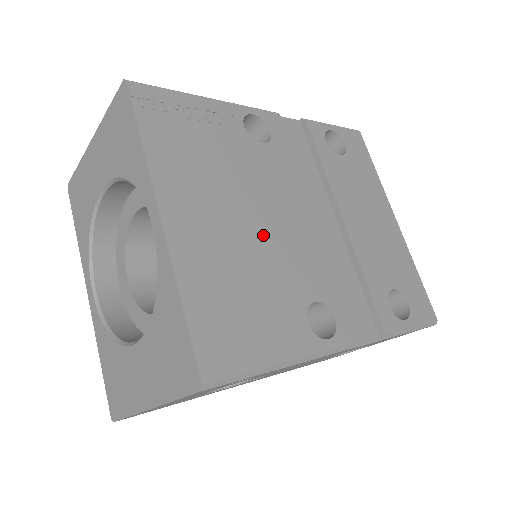
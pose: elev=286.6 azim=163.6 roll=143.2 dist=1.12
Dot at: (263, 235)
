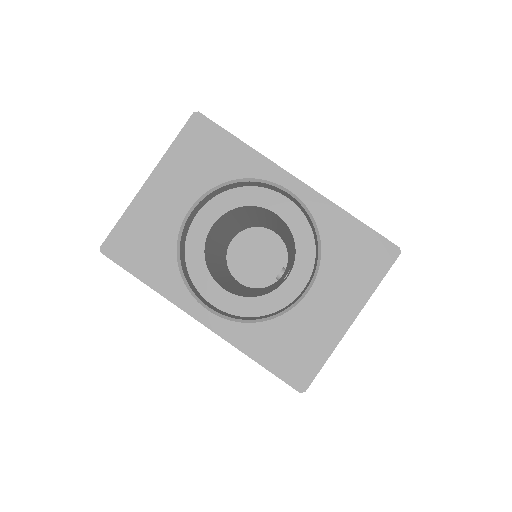
Dot at: occluded
